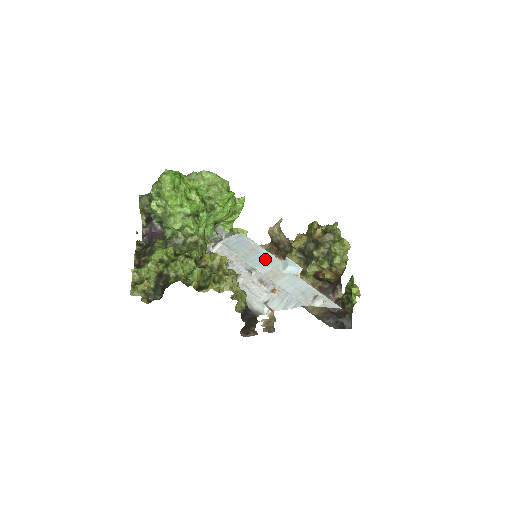
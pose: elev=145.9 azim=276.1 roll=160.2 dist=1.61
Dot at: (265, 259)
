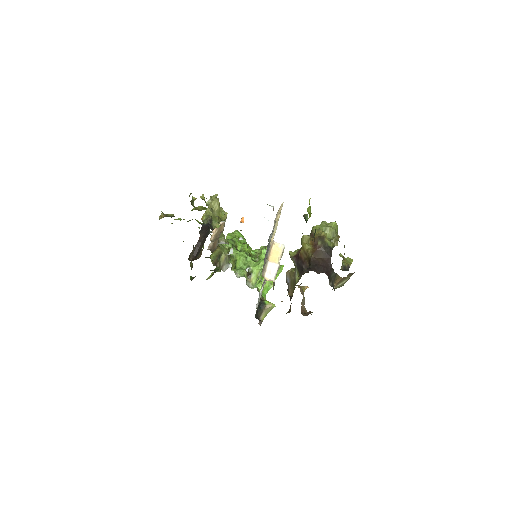
Dot at: occluded
